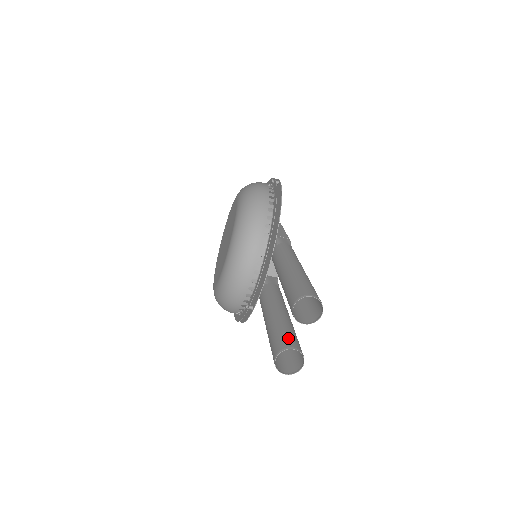
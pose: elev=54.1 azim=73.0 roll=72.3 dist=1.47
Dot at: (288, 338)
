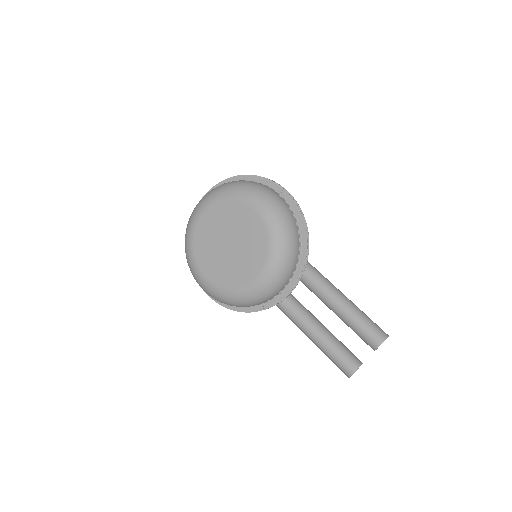
Dot at: (352, 354)
